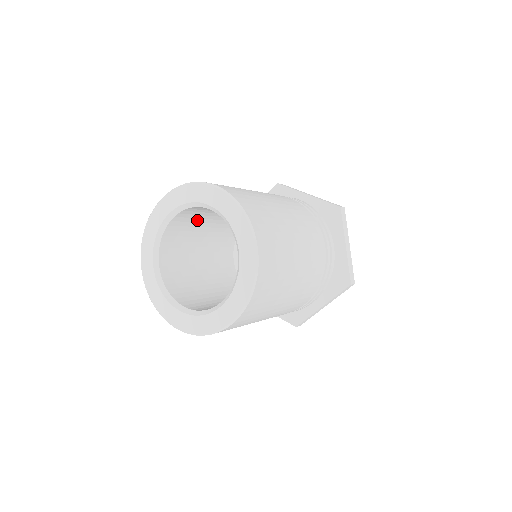
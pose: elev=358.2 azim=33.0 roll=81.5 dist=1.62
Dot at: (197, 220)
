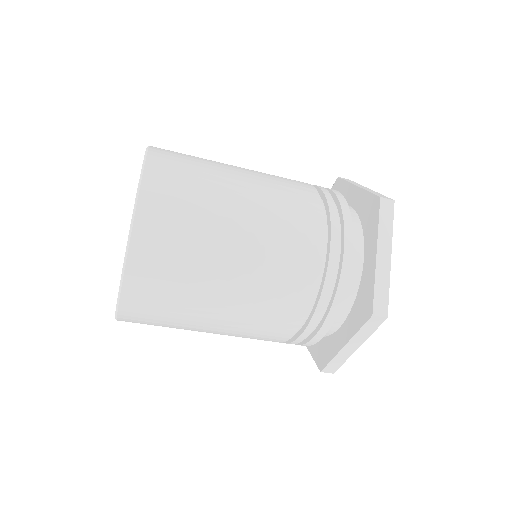
Dot at: occluded
